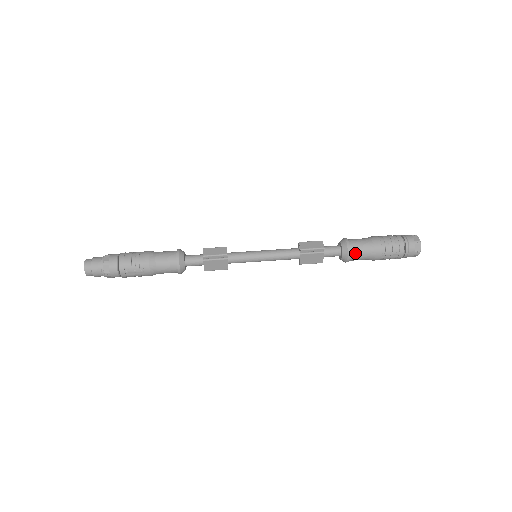
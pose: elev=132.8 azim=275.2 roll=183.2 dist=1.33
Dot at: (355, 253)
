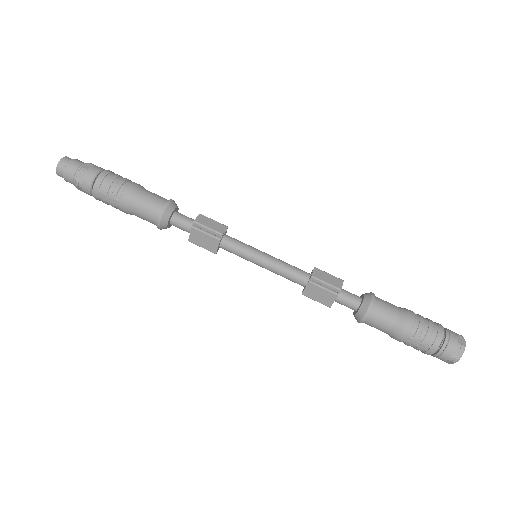
Dot at: (375, 316)
